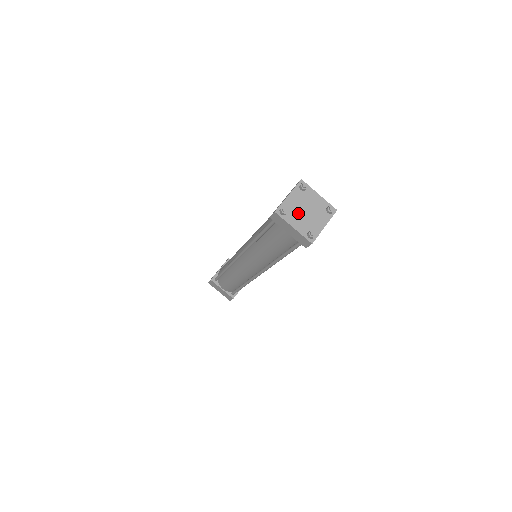
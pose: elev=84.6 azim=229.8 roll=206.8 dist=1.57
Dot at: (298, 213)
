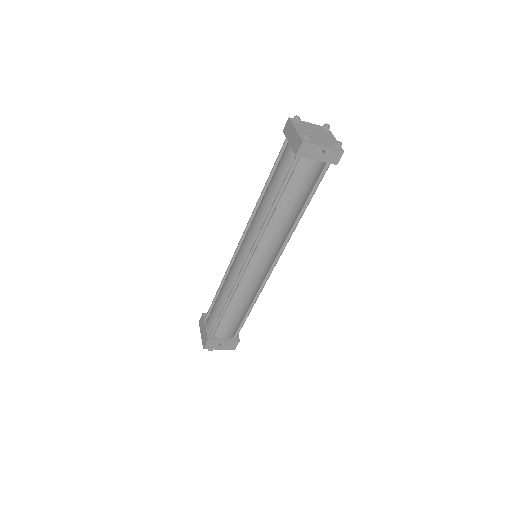
Dot at: (308, 130)
